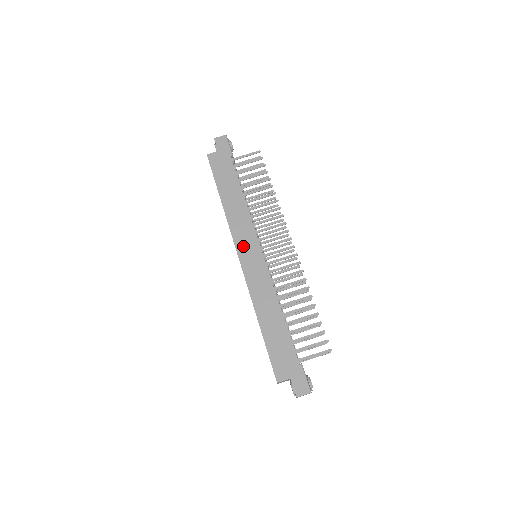
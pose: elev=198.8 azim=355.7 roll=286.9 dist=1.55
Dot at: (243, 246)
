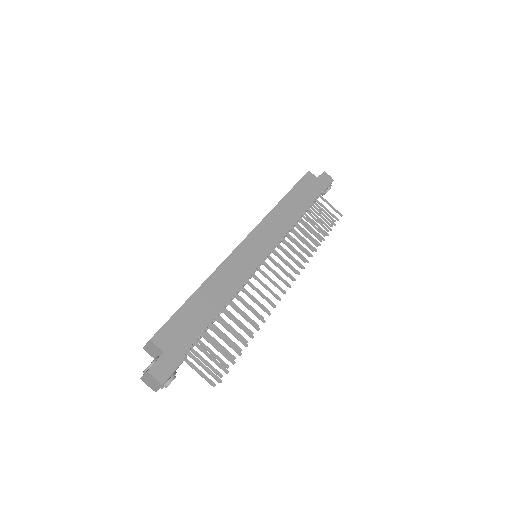
Dot at: (259, 236)
